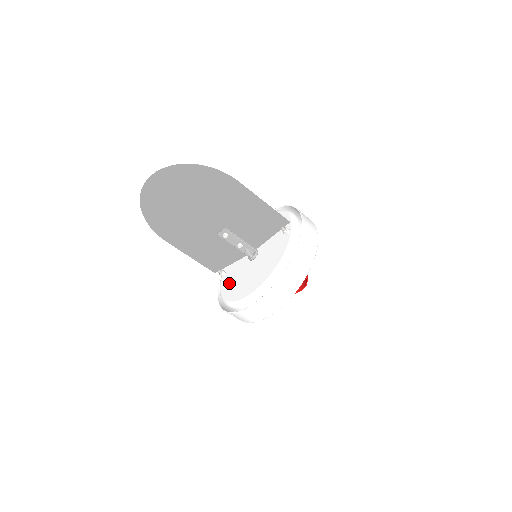
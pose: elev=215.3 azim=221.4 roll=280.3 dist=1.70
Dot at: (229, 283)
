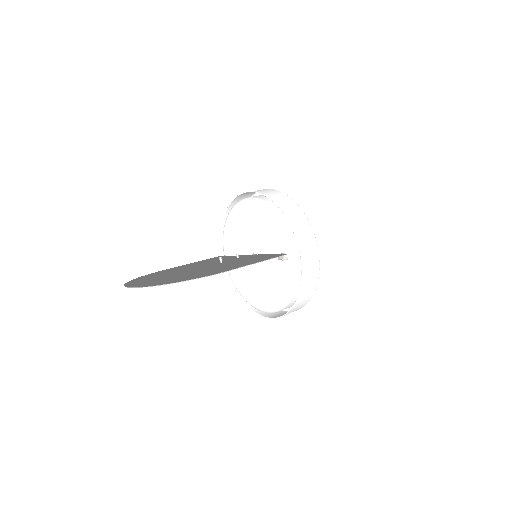
Dot at: (238, 276)
